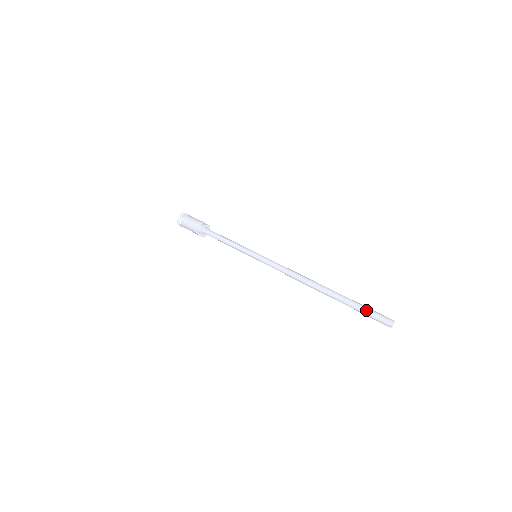
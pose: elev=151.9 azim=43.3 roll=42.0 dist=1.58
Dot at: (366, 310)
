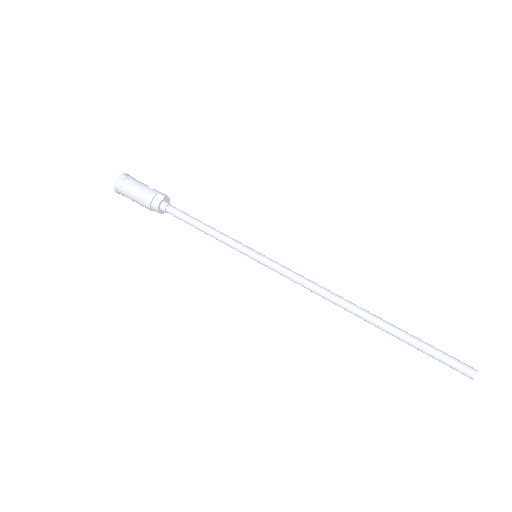
Dot at: (436, 358)
